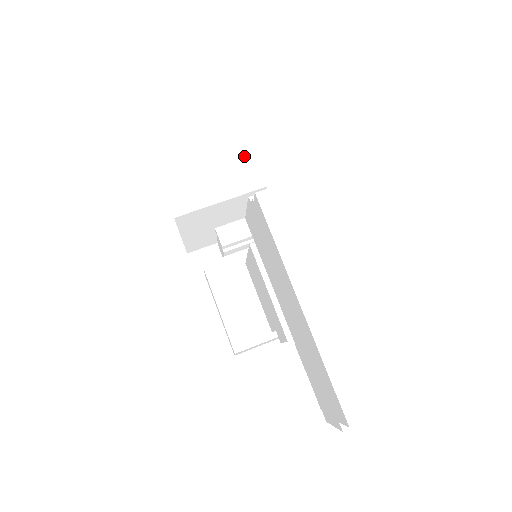
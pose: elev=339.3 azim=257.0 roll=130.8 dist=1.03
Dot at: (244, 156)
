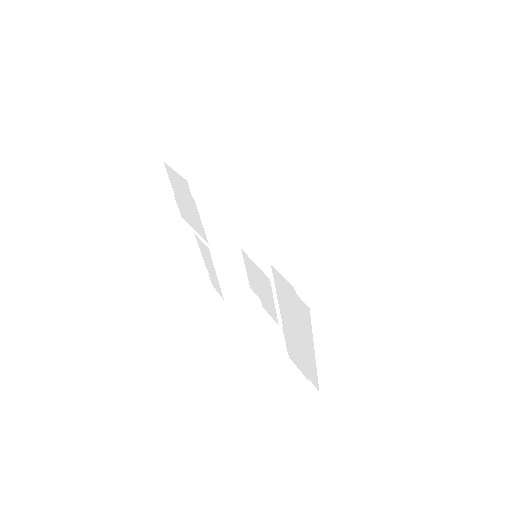
Dot at: (264, 189)
